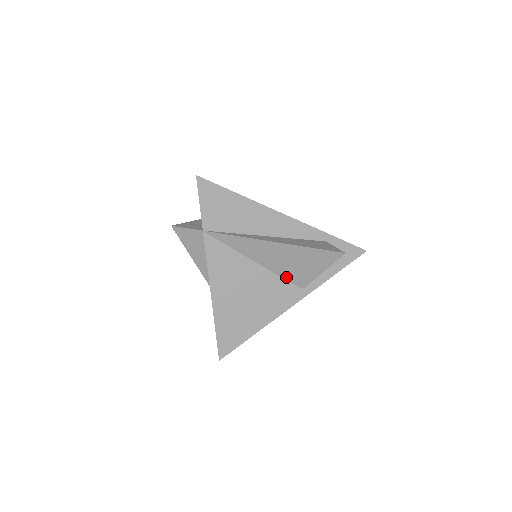
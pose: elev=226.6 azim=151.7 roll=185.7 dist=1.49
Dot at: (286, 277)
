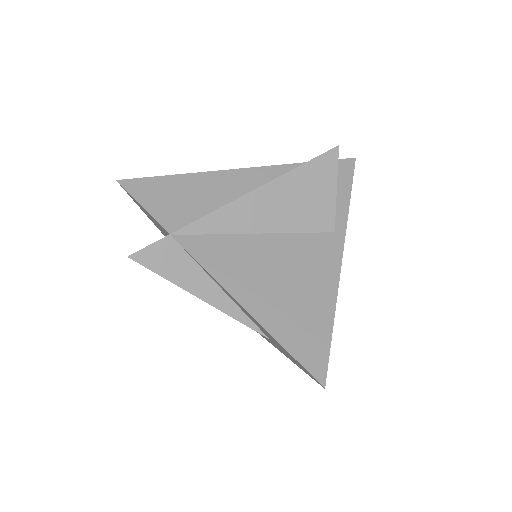
Dot at: (306, 229)
